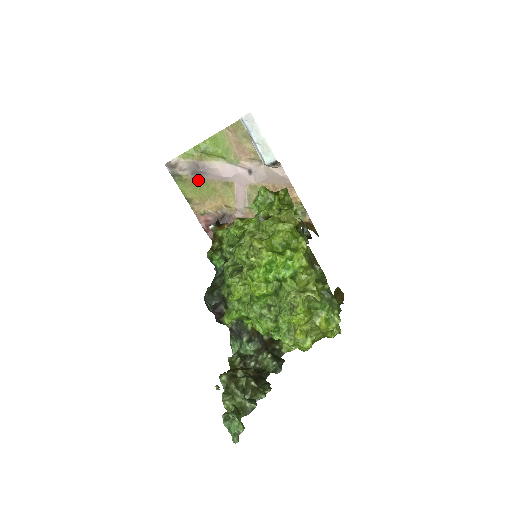
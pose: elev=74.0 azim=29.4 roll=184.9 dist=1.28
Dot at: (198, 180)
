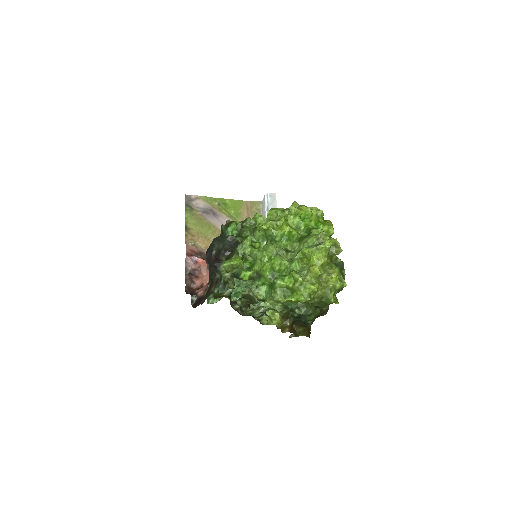
Dot at: (204, 219)
